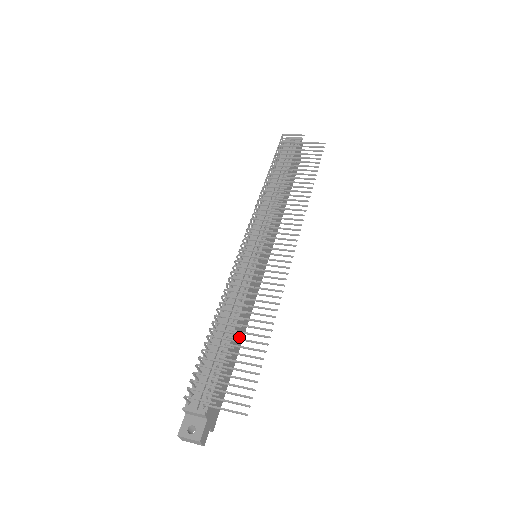
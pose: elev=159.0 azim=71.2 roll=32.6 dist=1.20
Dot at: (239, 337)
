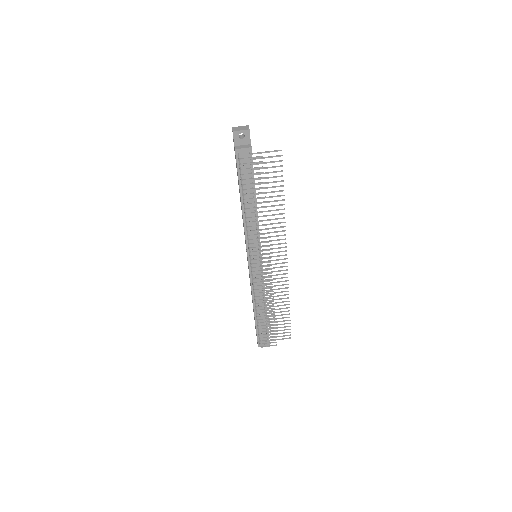
Dot at: occluded
